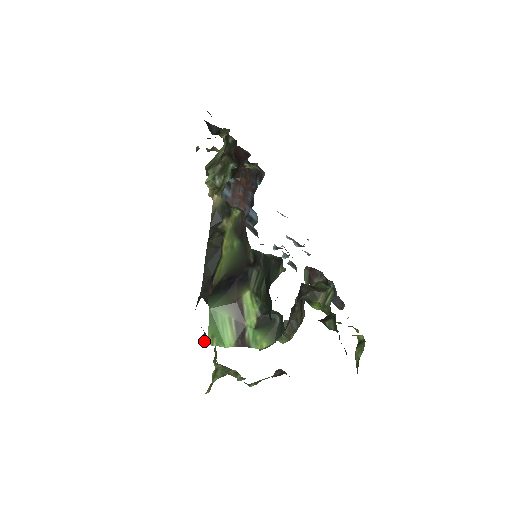
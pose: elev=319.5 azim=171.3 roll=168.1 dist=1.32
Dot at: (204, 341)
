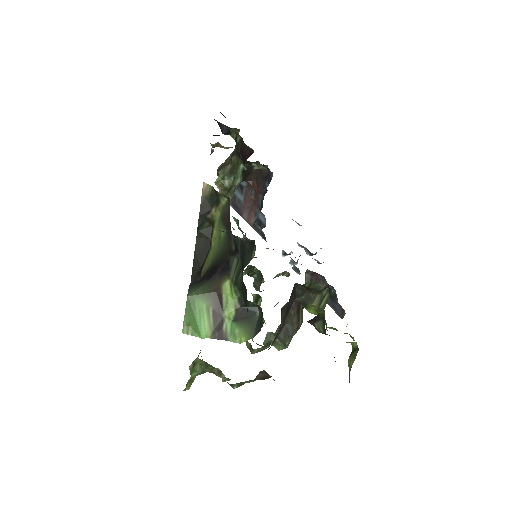
Dot at: occluded
